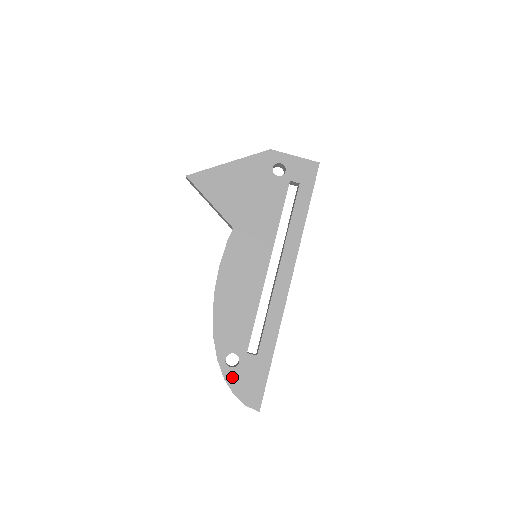
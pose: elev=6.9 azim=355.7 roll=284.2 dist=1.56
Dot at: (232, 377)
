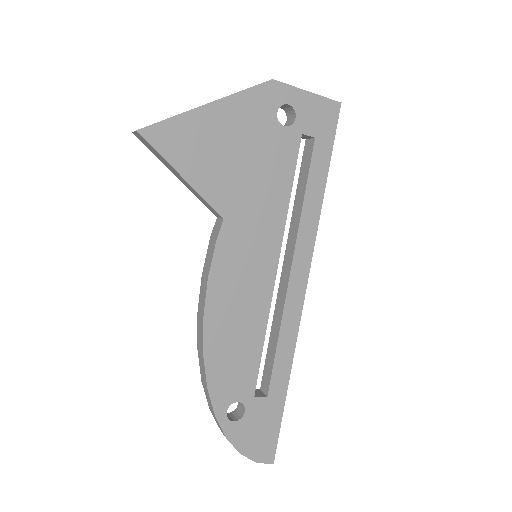
Dot at: (237, 433)
